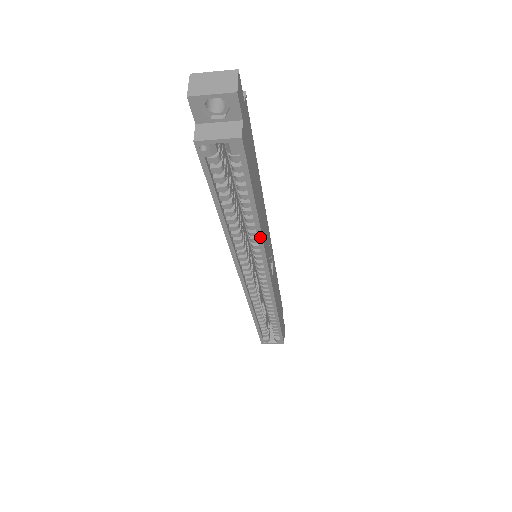
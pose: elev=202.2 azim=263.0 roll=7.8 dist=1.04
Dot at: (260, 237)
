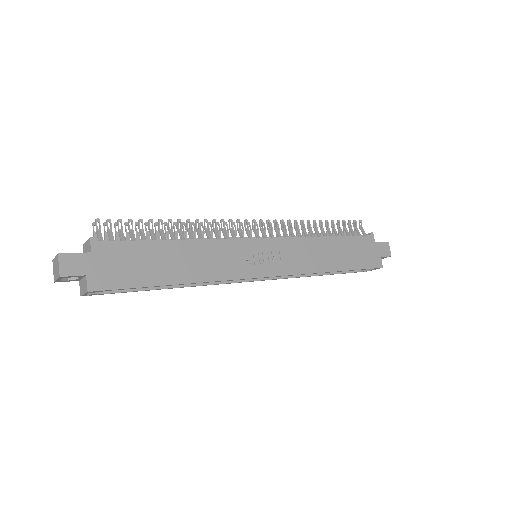
Dot at: (203, 282)
